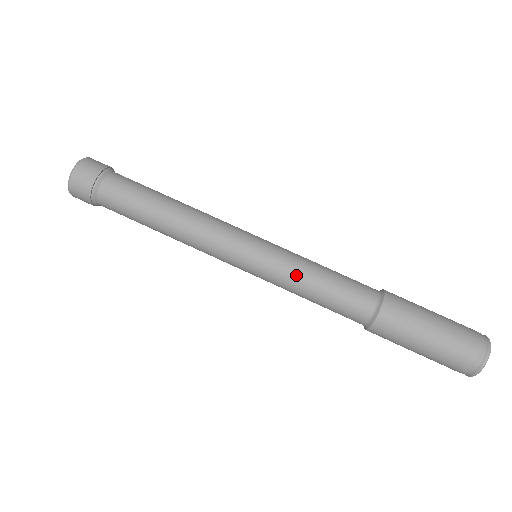
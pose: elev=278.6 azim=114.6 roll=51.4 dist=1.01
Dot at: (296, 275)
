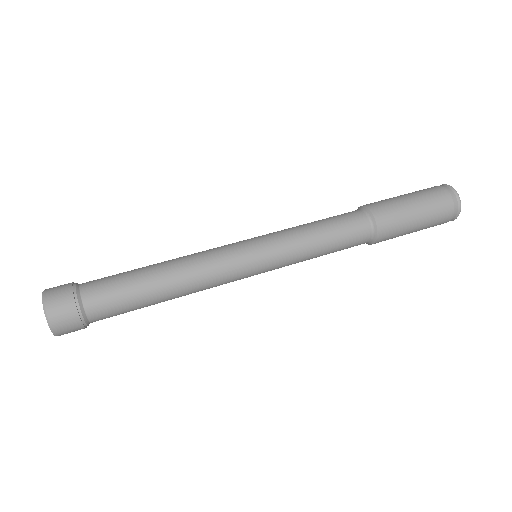
Dot at: (302, 249)
